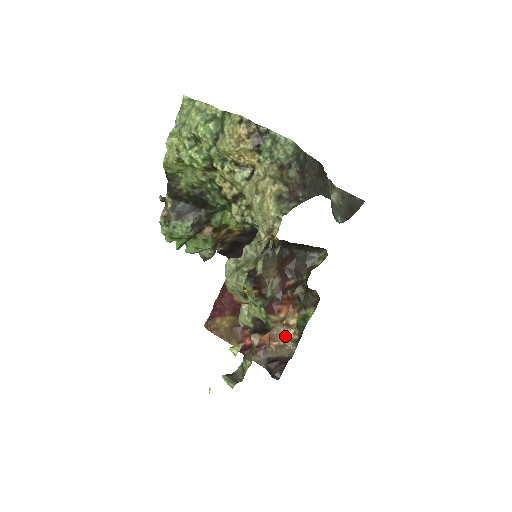
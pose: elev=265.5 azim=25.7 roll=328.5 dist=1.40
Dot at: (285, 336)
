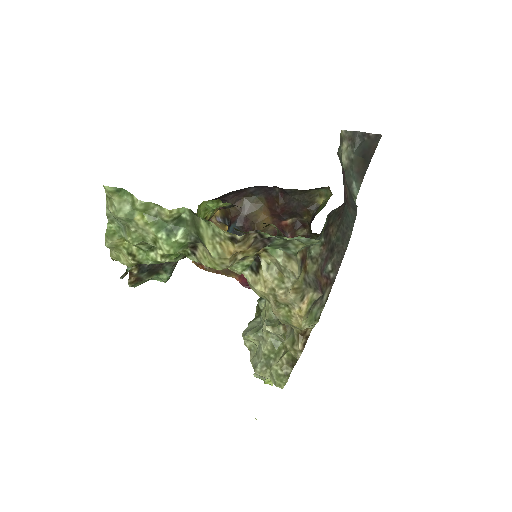
Dot at: occluded
